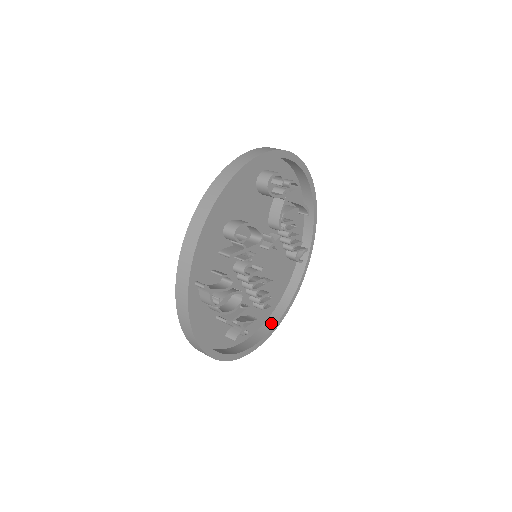
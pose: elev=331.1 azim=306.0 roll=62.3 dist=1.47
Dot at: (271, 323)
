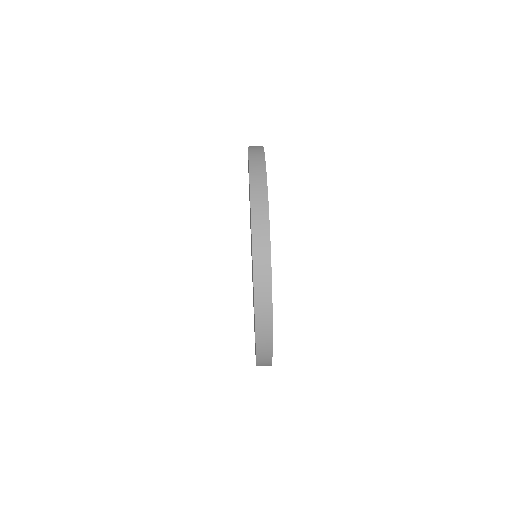
Dot at: occluded
